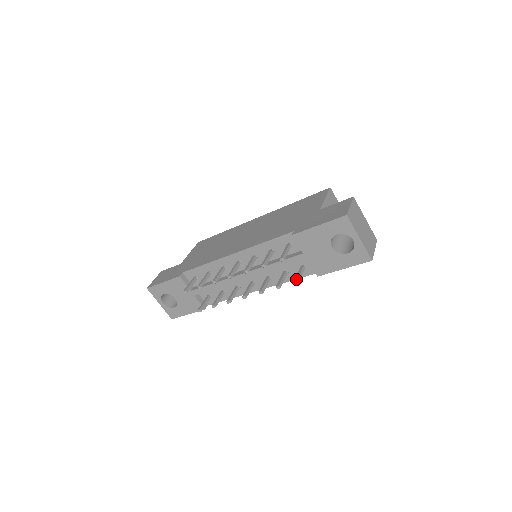
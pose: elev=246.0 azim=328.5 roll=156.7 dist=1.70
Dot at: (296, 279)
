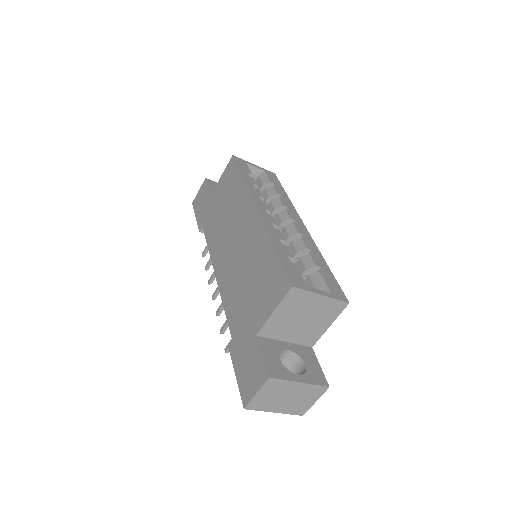
Dot at: occluded
